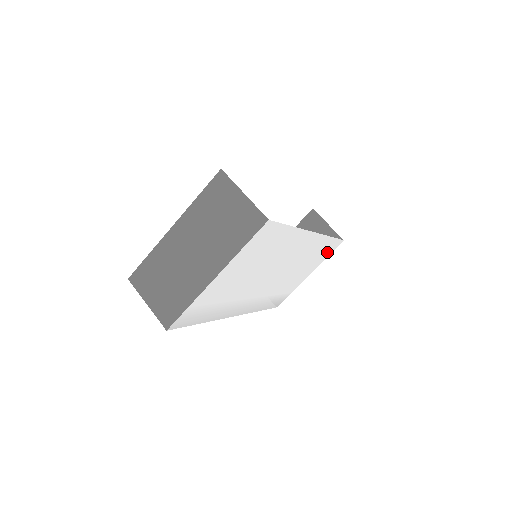
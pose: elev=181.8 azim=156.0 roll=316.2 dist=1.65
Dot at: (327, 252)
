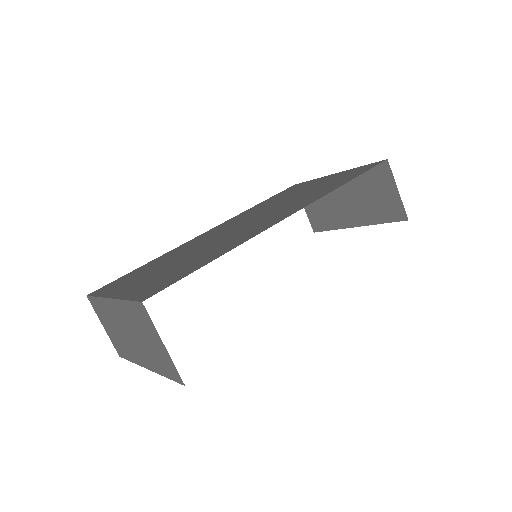
Dot at: occluded
